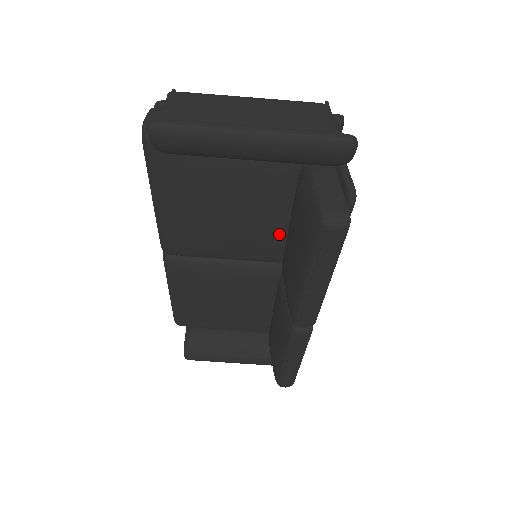
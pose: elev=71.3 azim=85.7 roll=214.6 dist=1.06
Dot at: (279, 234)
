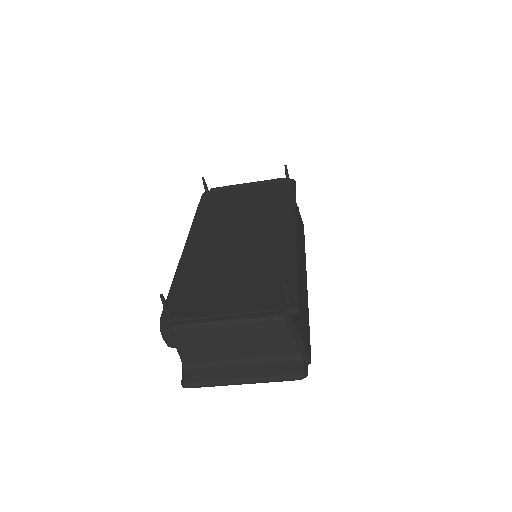
Dot at: occluded
